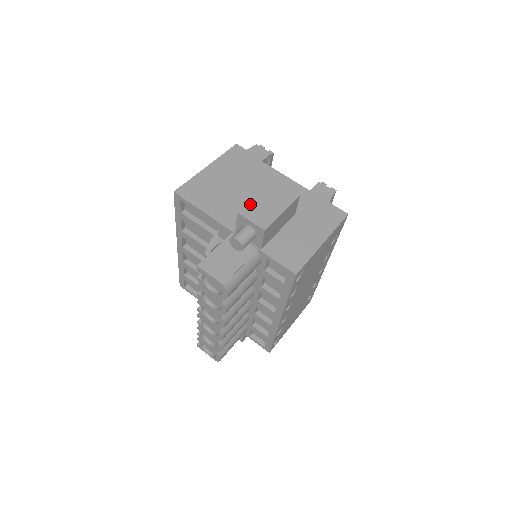
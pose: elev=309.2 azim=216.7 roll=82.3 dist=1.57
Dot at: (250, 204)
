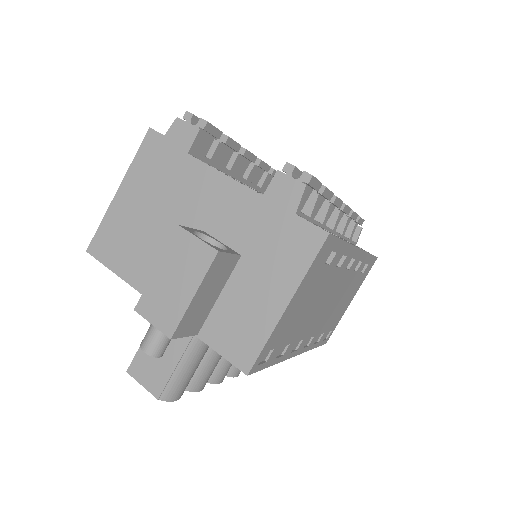
Dot at: (148, 289)
